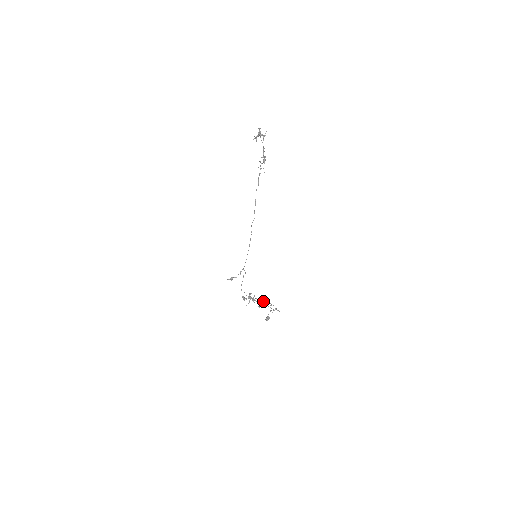
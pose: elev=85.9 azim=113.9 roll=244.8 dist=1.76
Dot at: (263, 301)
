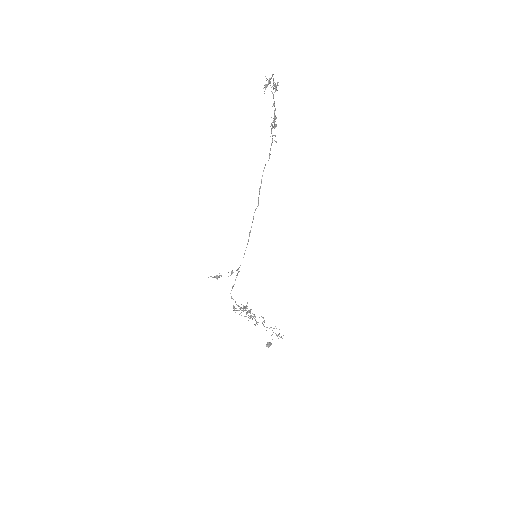
Dot at: occluded
